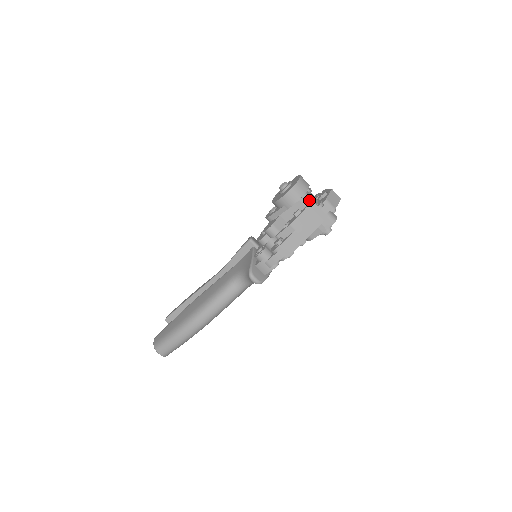
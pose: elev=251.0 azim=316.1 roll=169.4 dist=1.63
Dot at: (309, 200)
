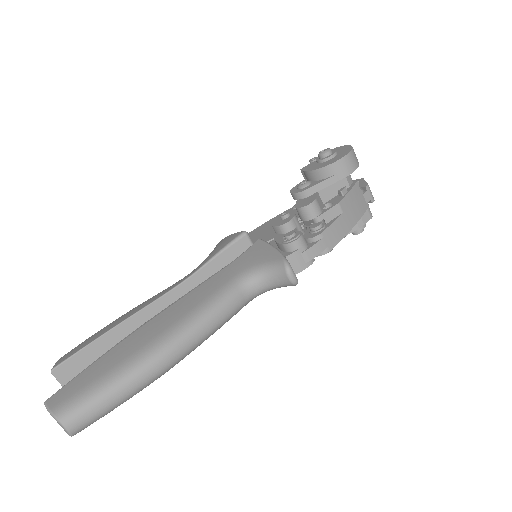
Dot at: (352, 180)
